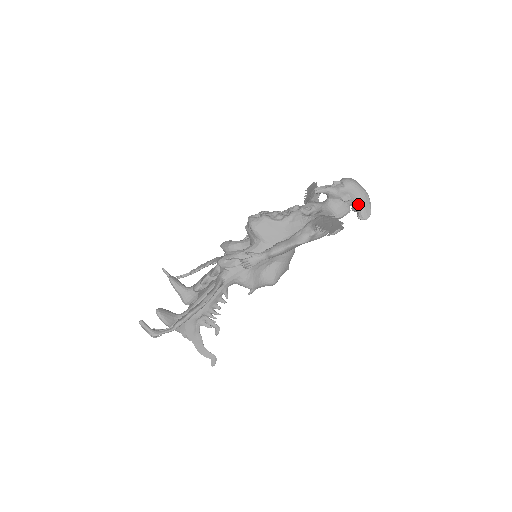
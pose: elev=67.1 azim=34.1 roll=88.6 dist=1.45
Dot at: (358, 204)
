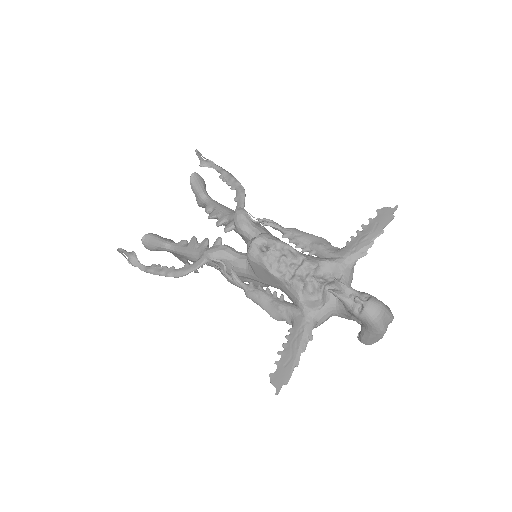
Dot at: (364, 332)
